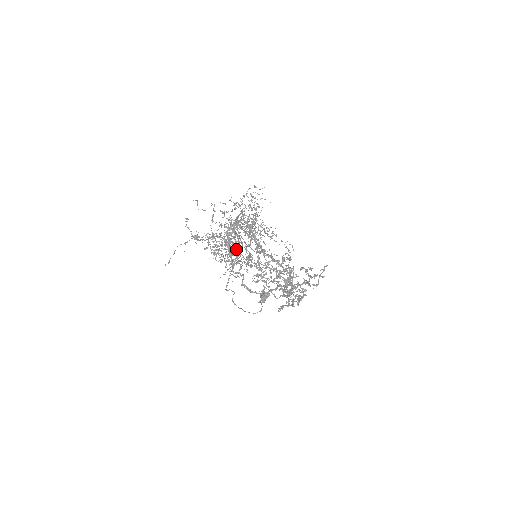
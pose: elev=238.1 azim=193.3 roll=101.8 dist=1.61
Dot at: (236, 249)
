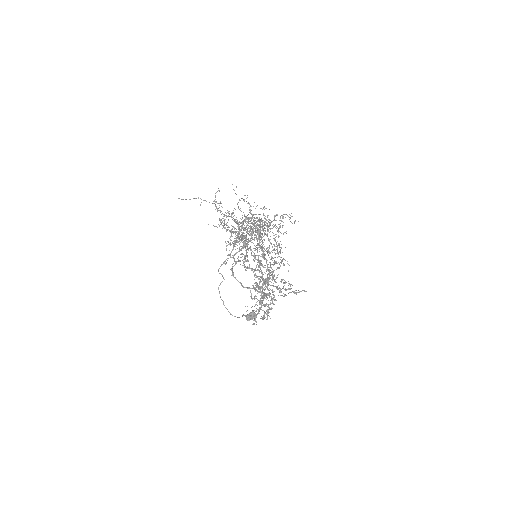
Dot at: occluded
